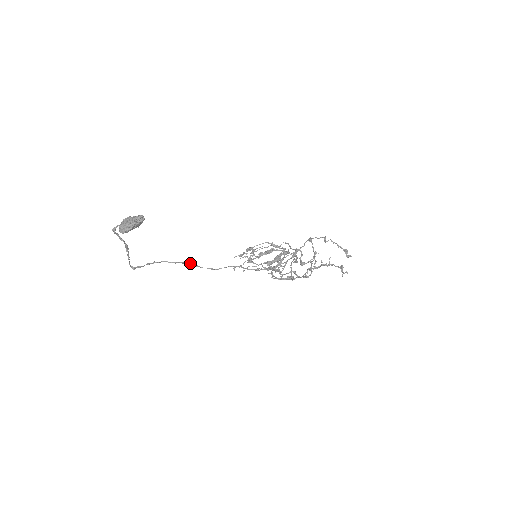
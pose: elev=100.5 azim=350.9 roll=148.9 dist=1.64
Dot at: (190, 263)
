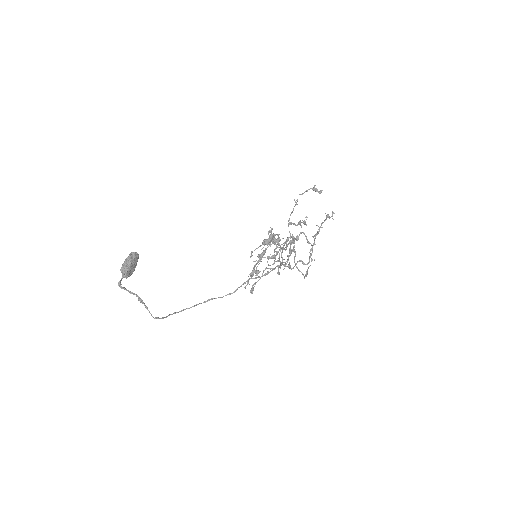
Dot at: (207, 300)
